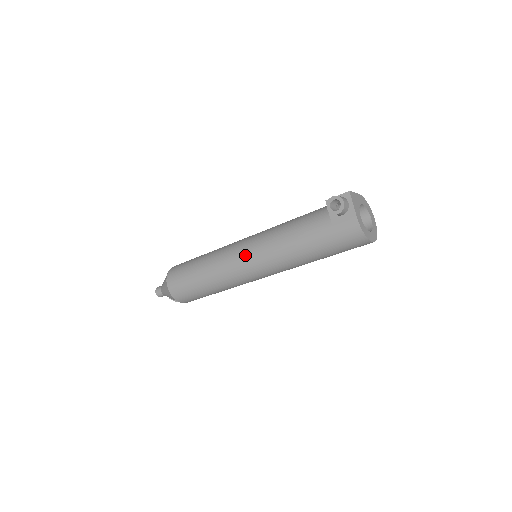
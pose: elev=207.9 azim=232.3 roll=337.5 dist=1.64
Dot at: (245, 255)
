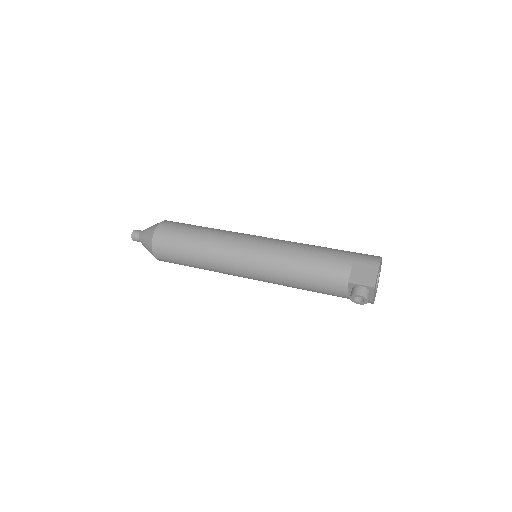
Dot at: (251, 276)
